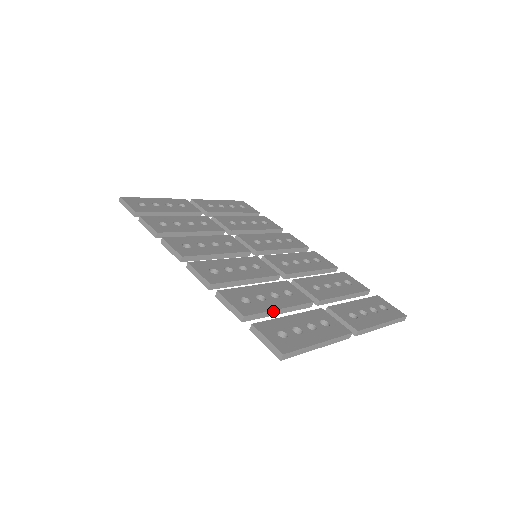
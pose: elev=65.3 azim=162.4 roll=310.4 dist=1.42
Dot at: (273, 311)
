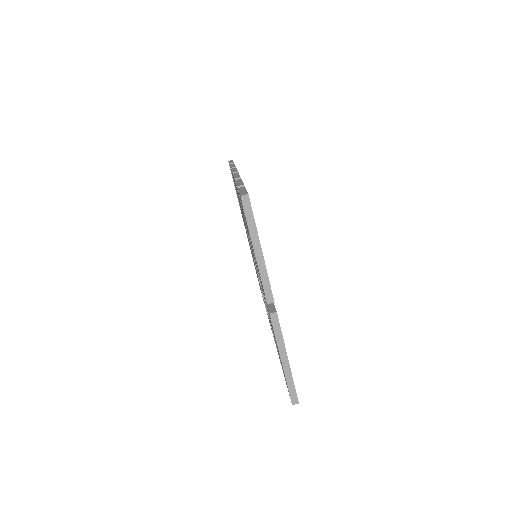
Dot at: occluded
